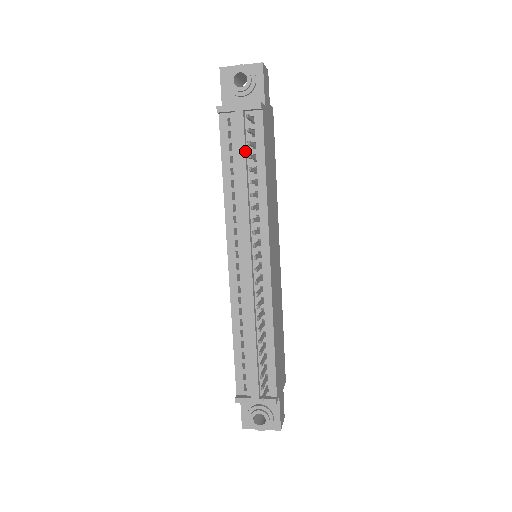
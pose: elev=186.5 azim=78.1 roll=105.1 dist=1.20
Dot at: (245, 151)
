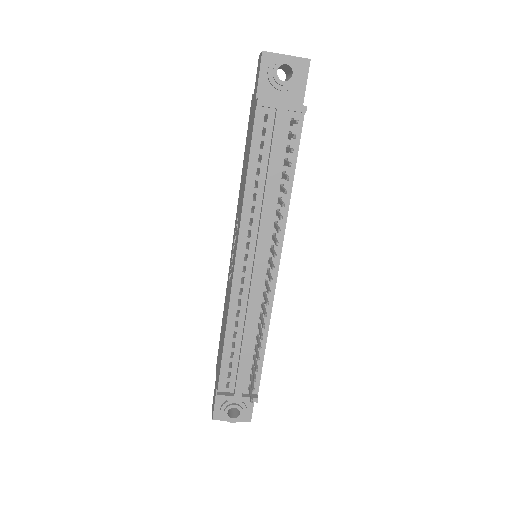
Dot at: (279, 154)
